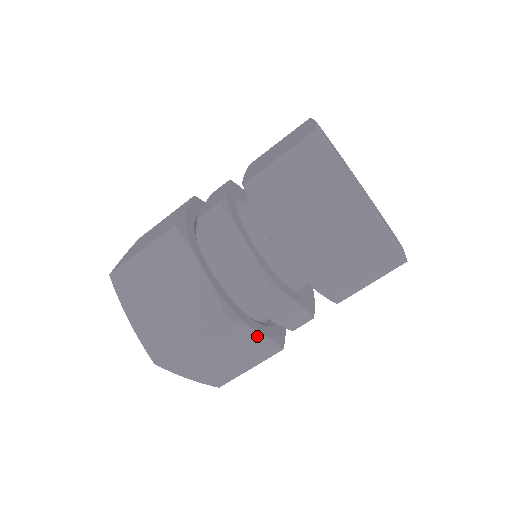
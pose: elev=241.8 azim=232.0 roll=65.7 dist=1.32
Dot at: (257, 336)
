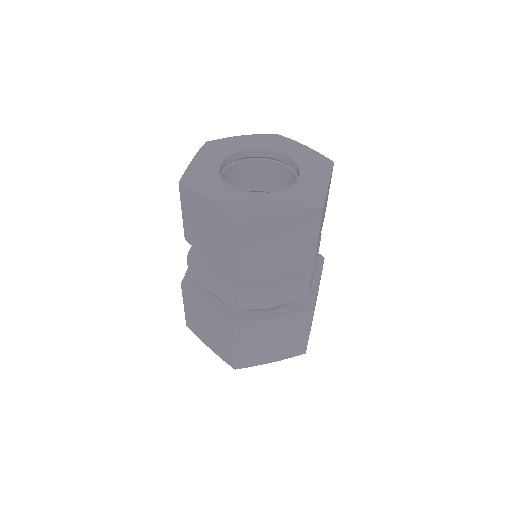
Dot at: (319, 283)
